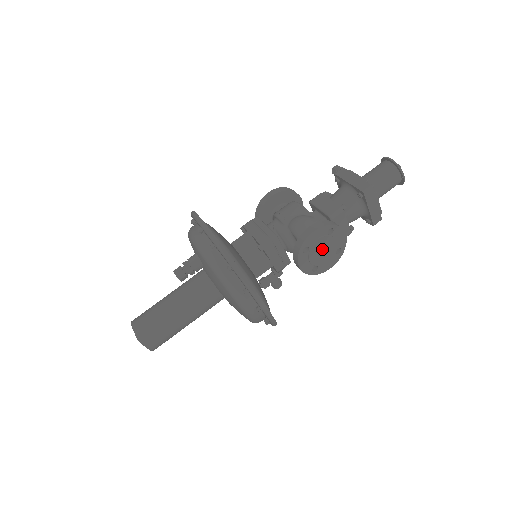
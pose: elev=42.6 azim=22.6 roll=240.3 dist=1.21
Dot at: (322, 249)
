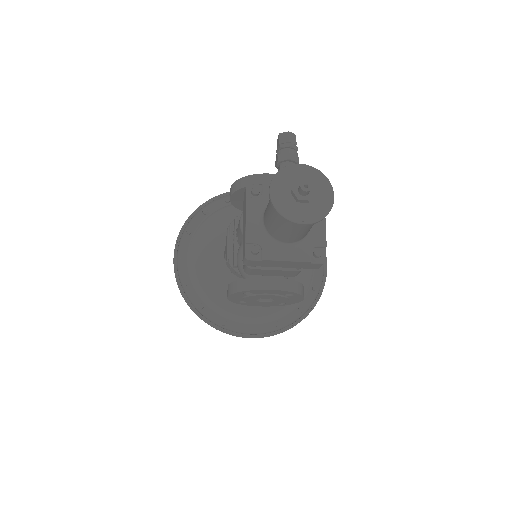
Dot at: occluded
